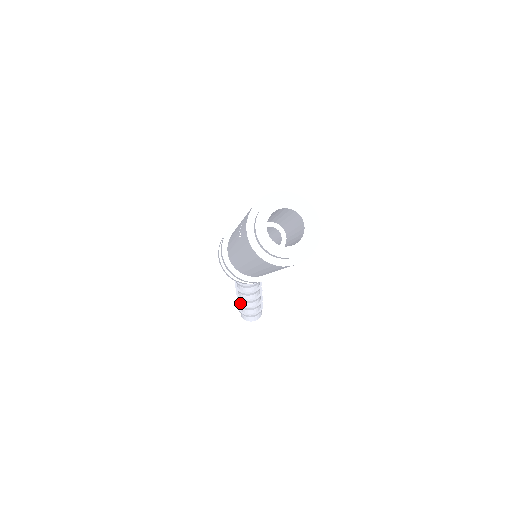
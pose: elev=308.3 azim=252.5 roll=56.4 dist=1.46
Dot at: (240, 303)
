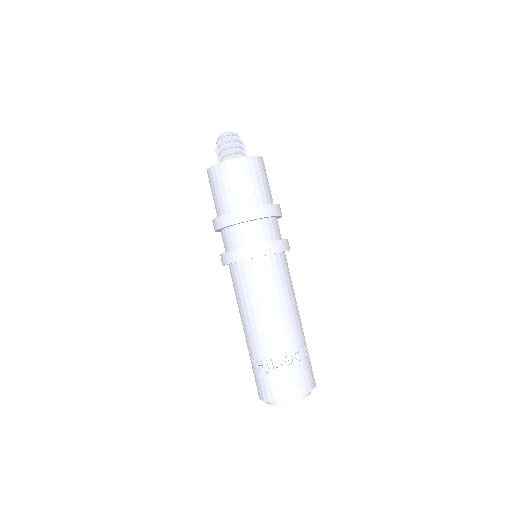
Dot at: occluded
